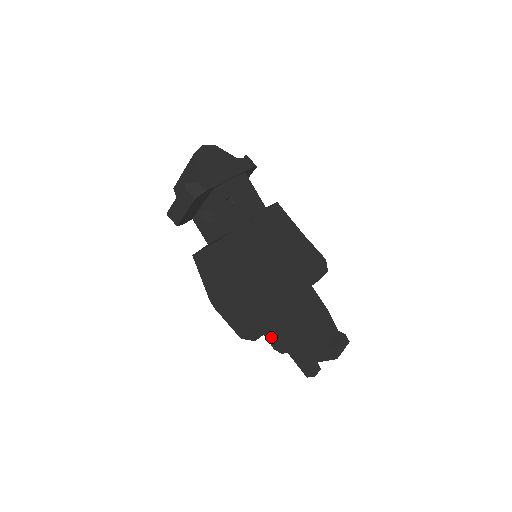
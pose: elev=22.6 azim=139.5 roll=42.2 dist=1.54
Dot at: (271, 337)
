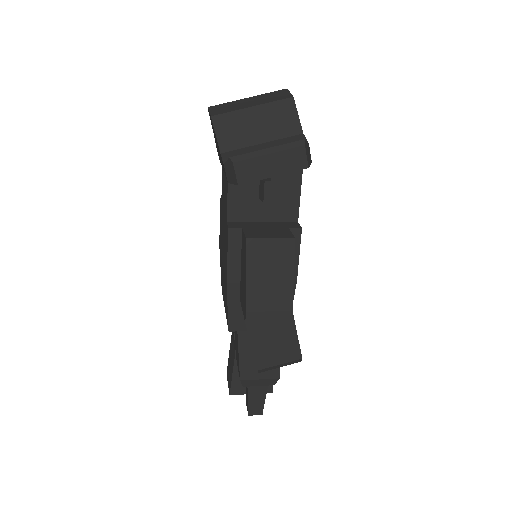
Dot at: (249, 365)
